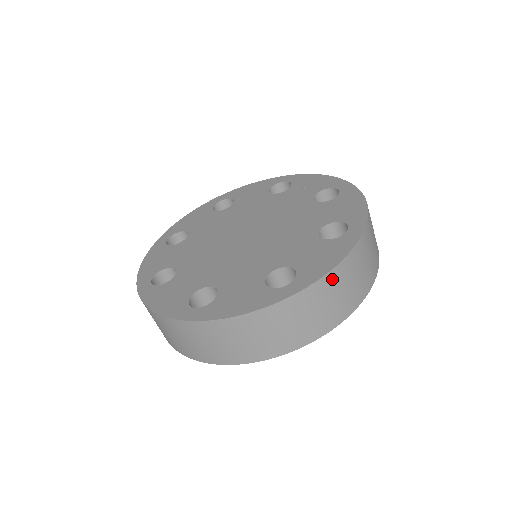
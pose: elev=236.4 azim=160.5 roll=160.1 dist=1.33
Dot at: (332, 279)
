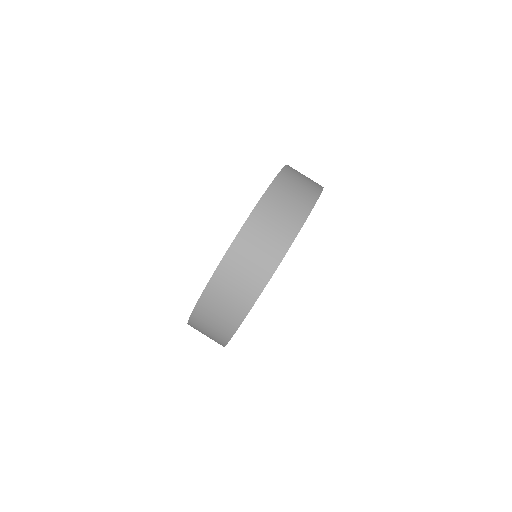
Dot at: (234, 253)
